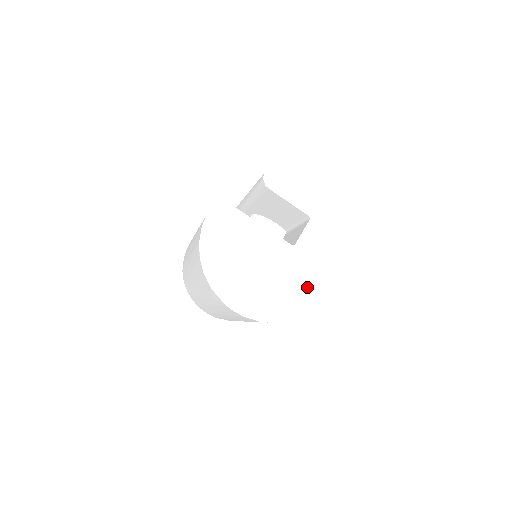
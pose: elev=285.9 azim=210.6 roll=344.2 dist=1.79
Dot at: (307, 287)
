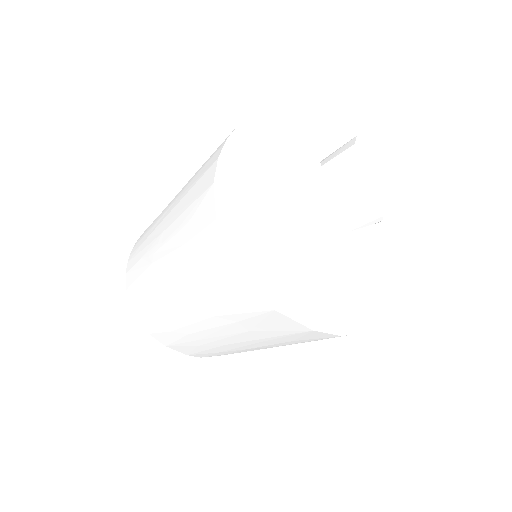
Dot at: (334, 293)
